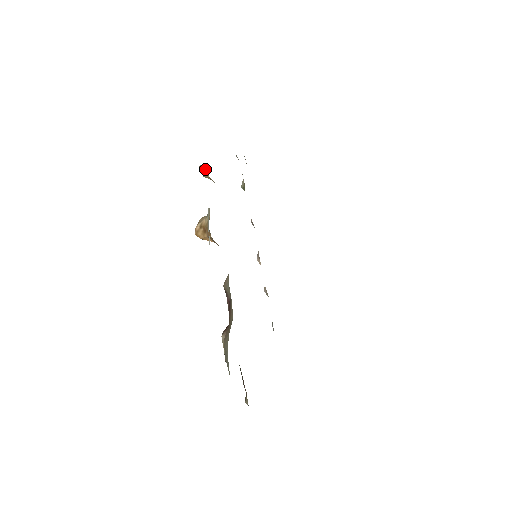
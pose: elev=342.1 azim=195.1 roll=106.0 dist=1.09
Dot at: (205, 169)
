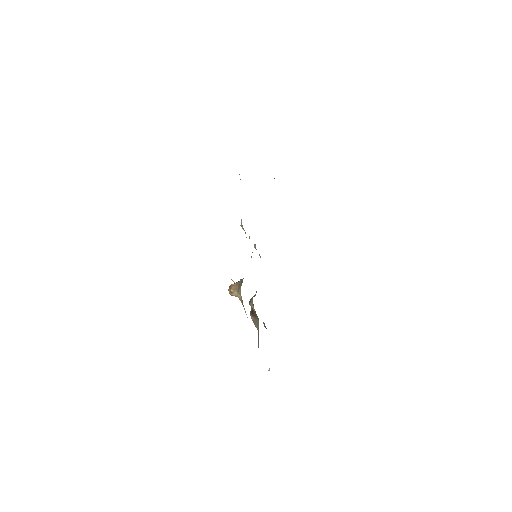
Dot at: (235, 283)
